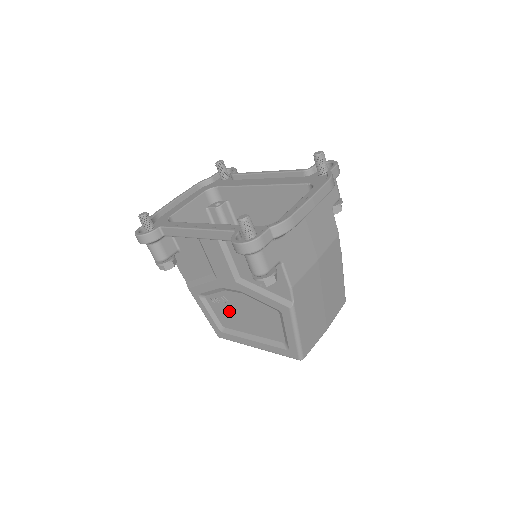
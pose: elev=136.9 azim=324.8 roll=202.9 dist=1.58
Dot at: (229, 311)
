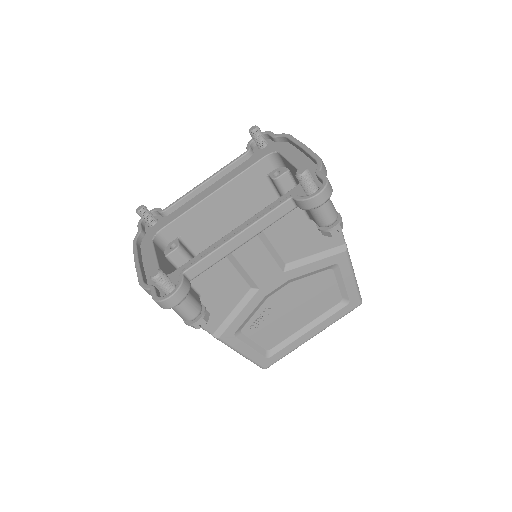
Dot at: (274, 322)
